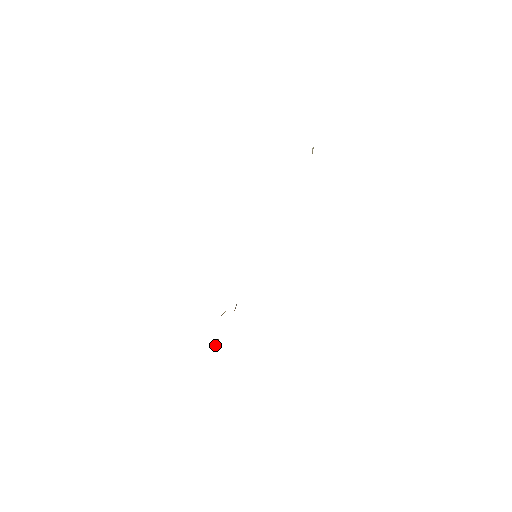
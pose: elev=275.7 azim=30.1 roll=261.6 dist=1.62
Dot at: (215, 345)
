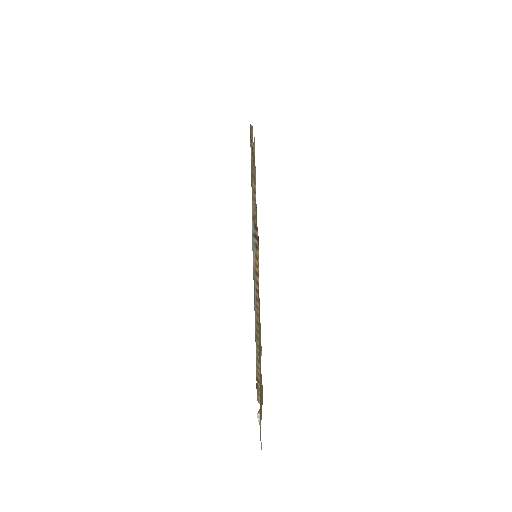
Dot at: occluded
